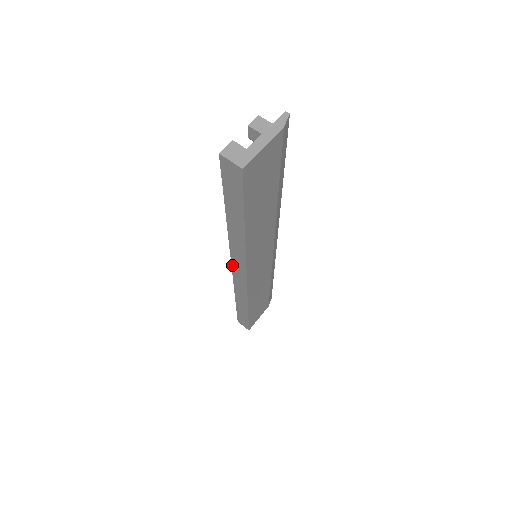
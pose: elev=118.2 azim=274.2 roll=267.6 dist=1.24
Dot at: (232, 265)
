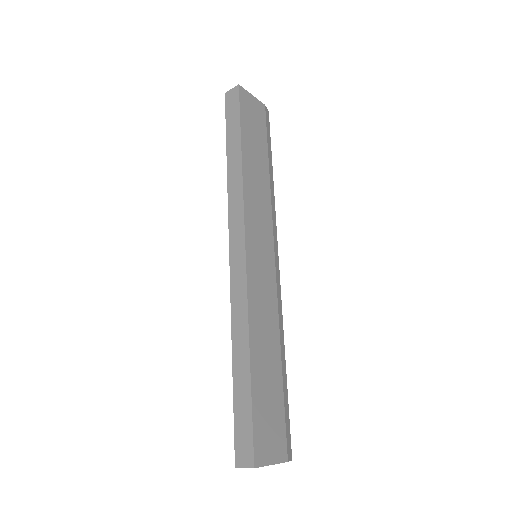
Dot at: (230, 244)
